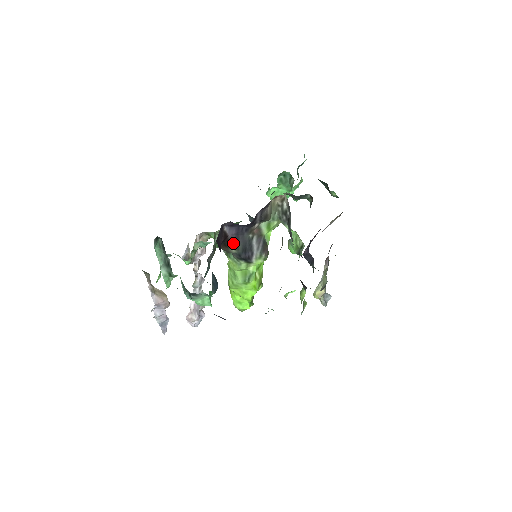
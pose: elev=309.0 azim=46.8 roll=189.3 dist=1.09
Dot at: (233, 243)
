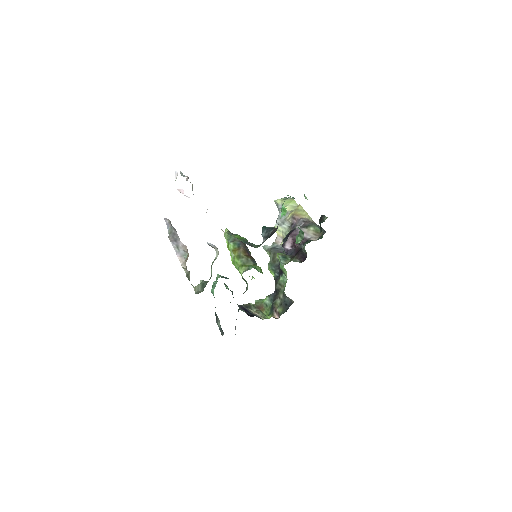
Dot at: occluded
